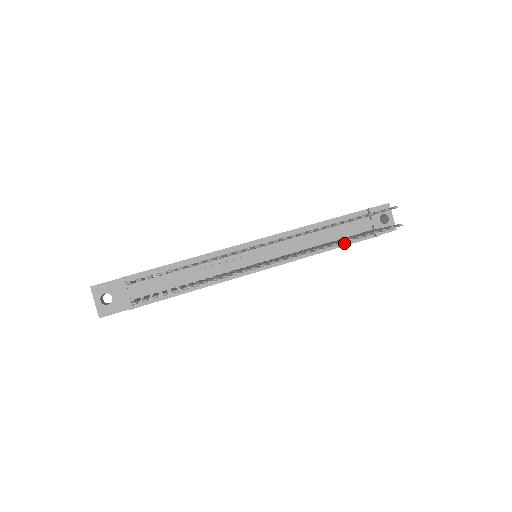
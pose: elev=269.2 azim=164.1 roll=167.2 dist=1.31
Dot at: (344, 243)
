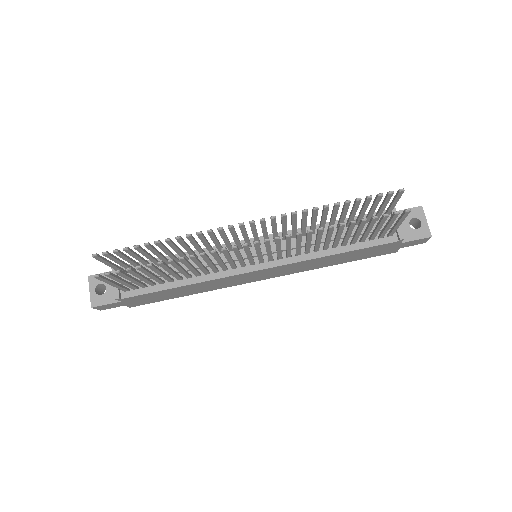
Dot at: (359, 246)
